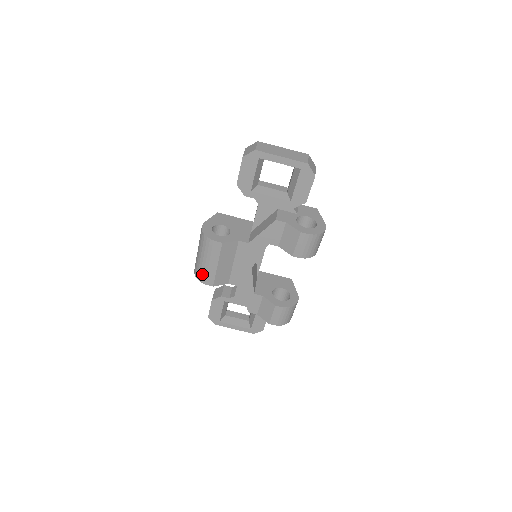
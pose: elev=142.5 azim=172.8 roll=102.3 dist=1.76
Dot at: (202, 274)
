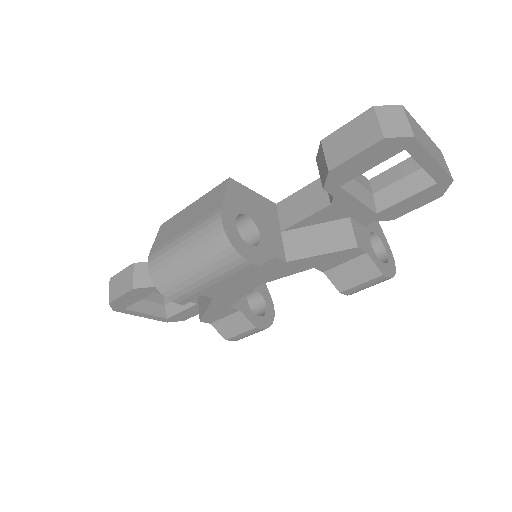
Dot at: (177, 289)
